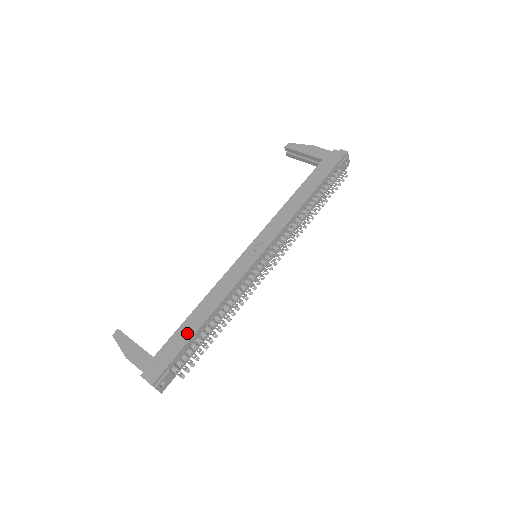
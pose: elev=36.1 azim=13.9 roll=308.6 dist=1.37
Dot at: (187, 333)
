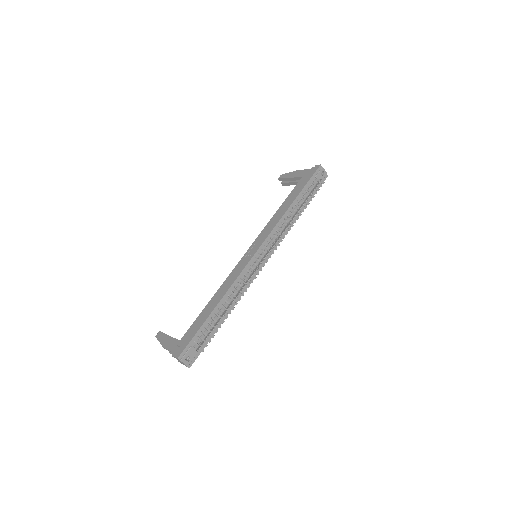
Dot at: (203, 318)
